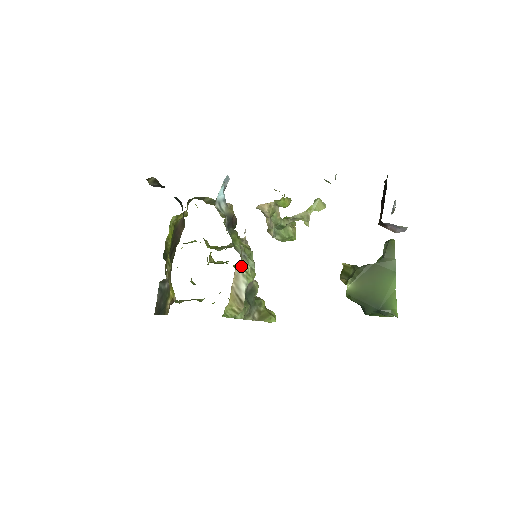
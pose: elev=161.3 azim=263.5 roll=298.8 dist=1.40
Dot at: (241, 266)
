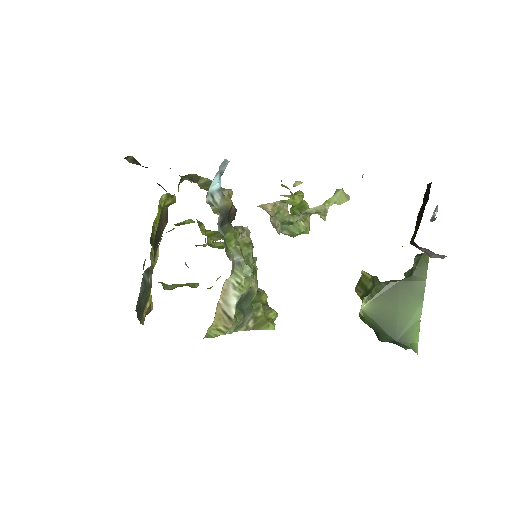
Dot at: (232, 278)
